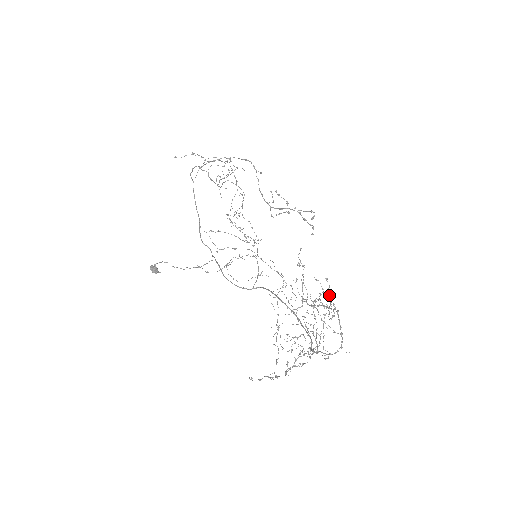
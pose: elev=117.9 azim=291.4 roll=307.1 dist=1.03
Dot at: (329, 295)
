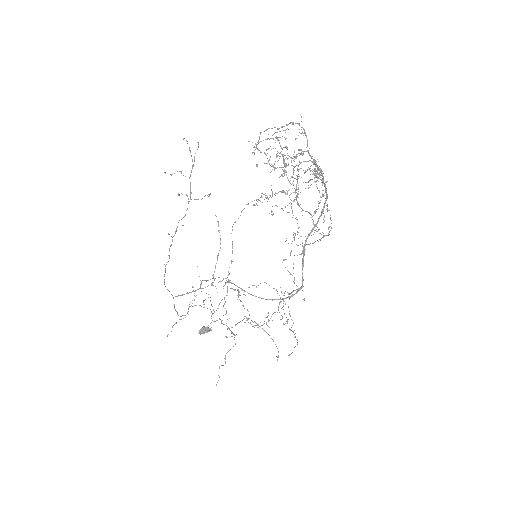
Dot at: occluded
